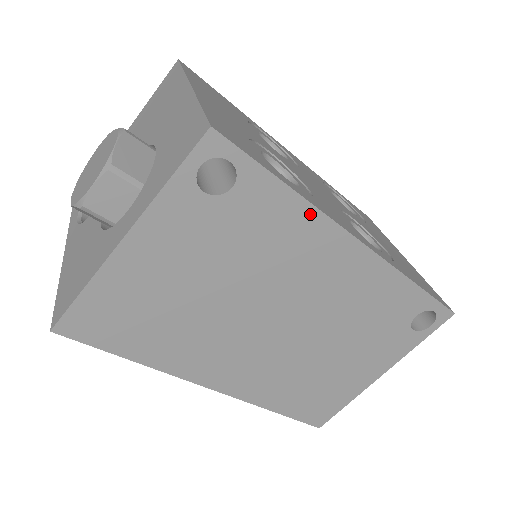
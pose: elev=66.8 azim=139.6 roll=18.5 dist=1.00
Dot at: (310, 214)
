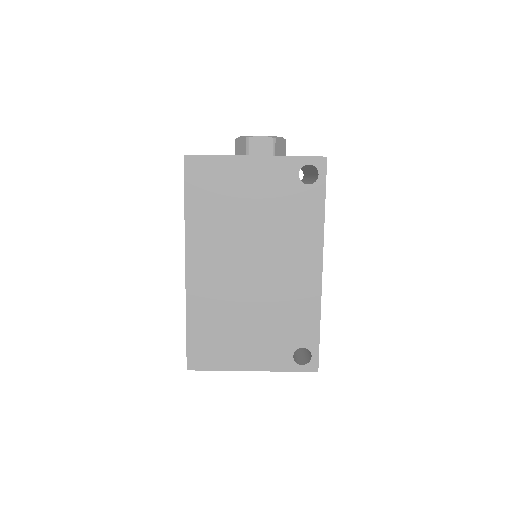
Dot at: (319, 230)
